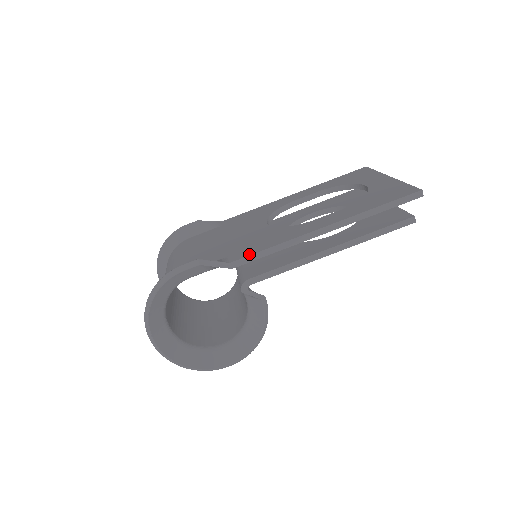
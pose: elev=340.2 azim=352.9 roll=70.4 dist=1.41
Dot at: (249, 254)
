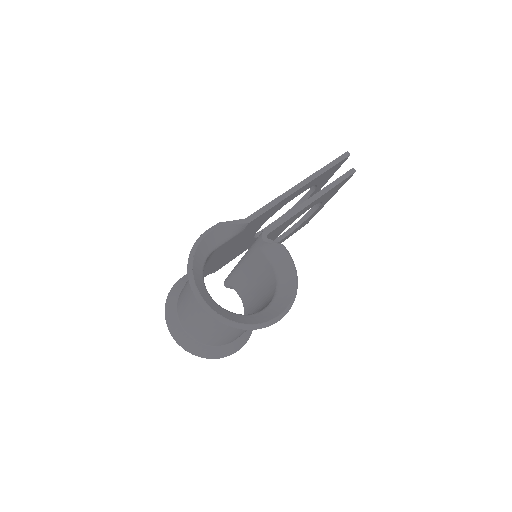
Dot at: (256, 211)
